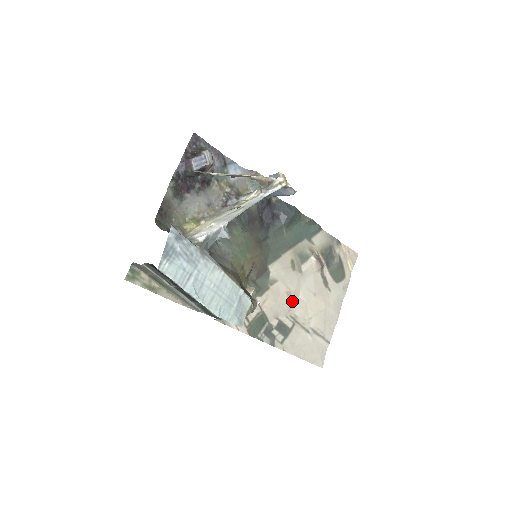
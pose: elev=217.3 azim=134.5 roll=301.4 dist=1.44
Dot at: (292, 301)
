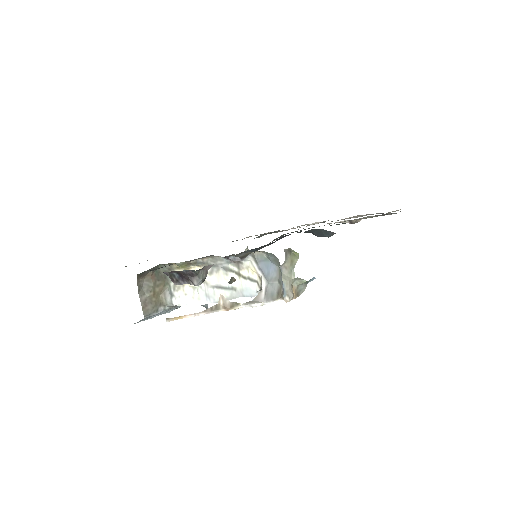
Dot at: occluded
